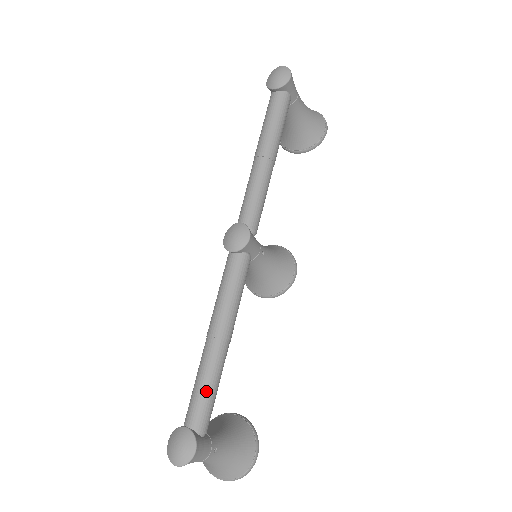
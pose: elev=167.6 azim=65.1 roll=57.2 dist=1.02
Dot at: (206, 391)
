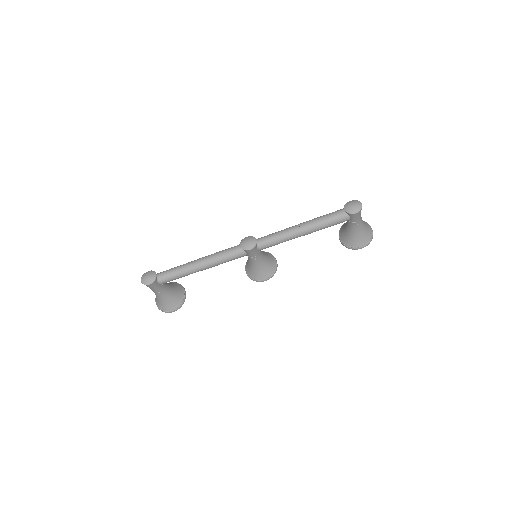
Dot at: (175, 274)
